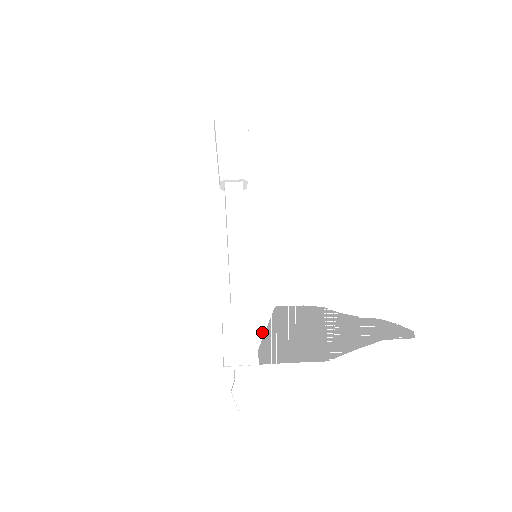
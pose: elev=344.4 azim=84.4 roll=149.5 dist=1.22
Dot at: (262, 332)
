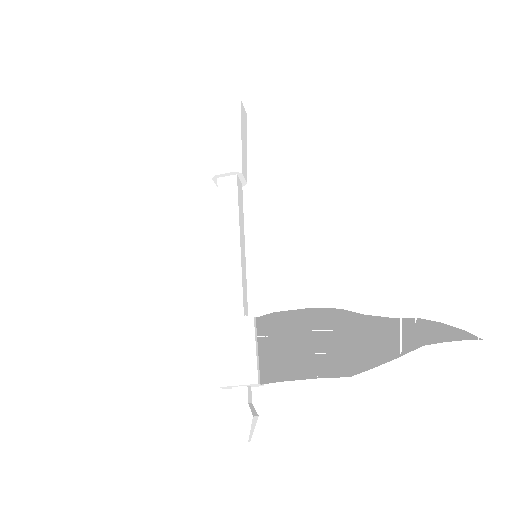
Dot at: (263, 344)
